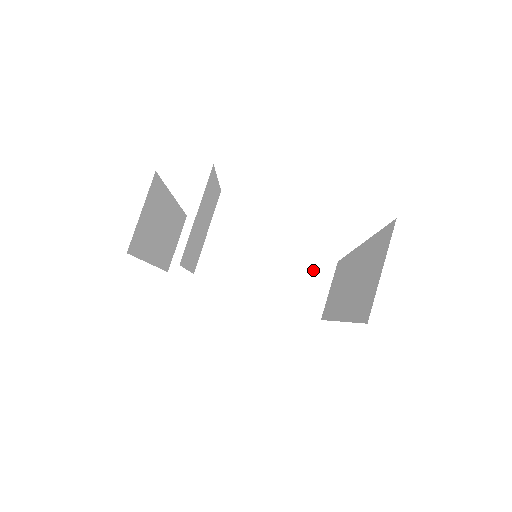
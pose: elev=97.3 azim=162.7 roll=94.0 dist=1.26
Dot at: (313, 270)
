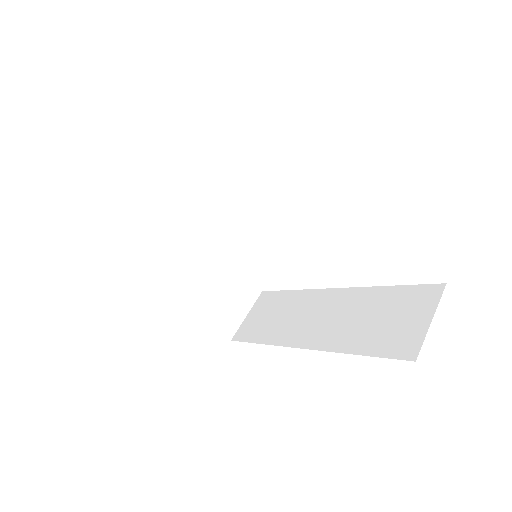
Dot at: (241, 290)
